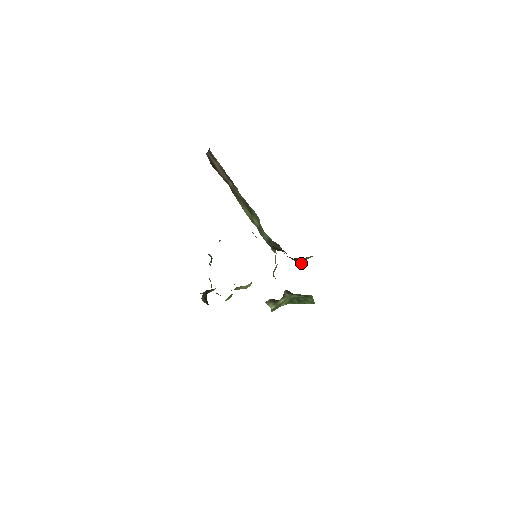
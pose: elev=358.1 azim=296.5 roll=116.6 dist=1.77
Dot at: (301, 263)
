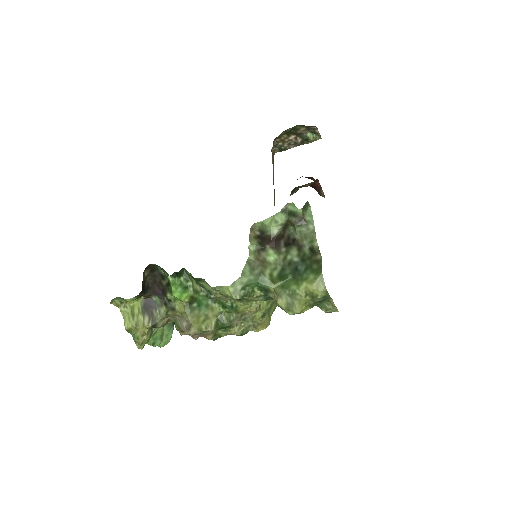
Dot at: occluded
